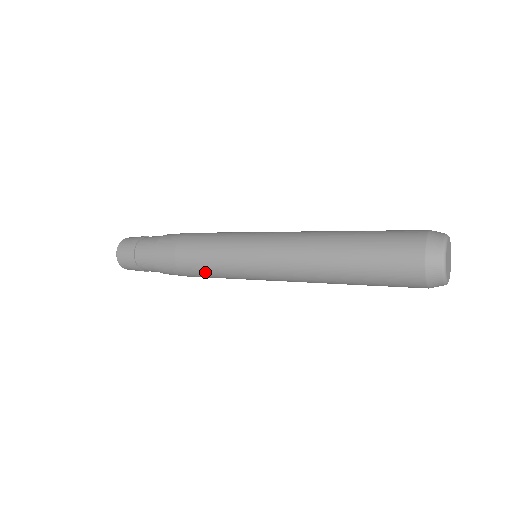
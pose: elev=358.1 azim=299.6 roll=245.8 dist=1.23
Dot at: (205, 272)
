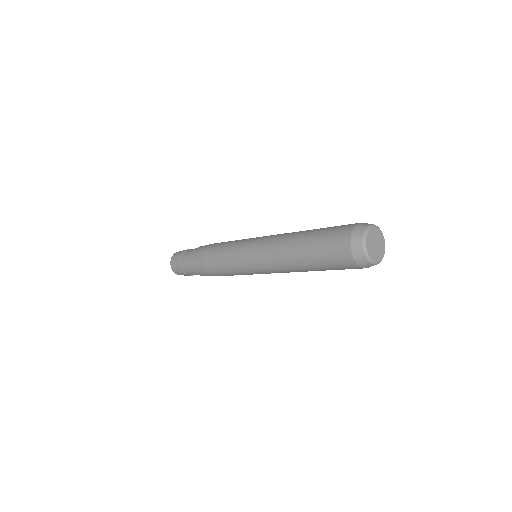
Dot at: (227, 274)
